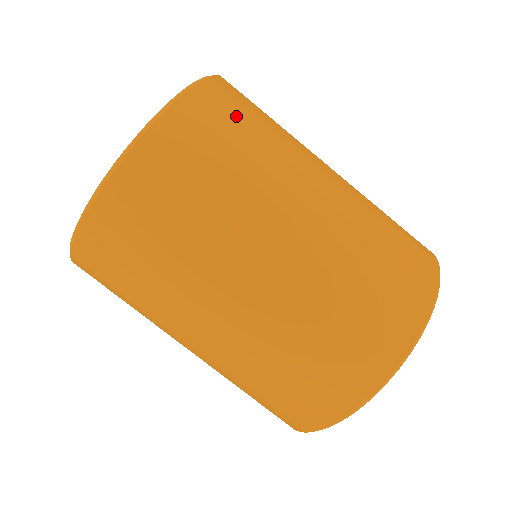
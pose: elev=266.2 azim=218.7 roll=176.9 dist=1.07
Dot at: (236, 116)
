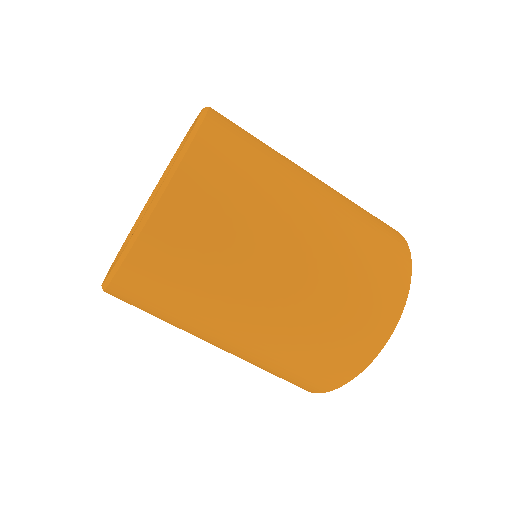
Dot at: (204, 217)
